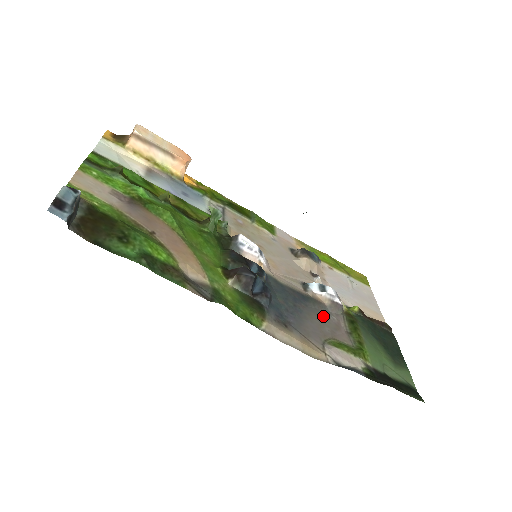
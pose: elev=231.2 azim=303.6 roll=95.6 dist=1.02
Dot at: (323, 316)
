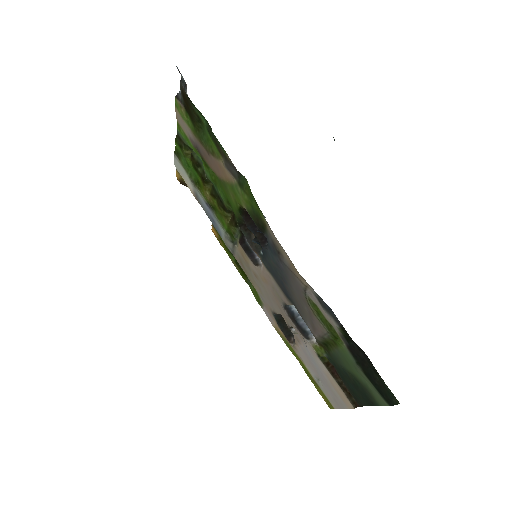
Dot at: (302, 311)
